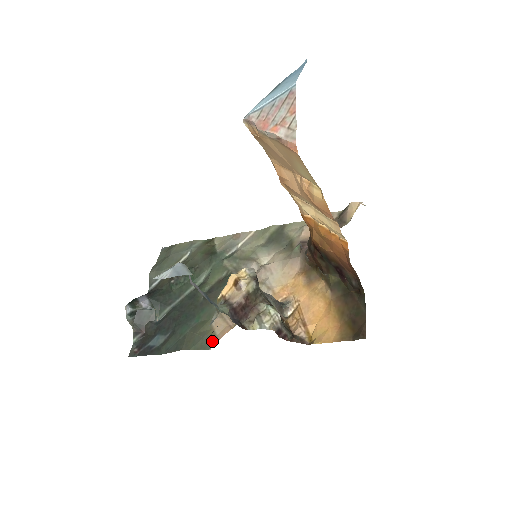
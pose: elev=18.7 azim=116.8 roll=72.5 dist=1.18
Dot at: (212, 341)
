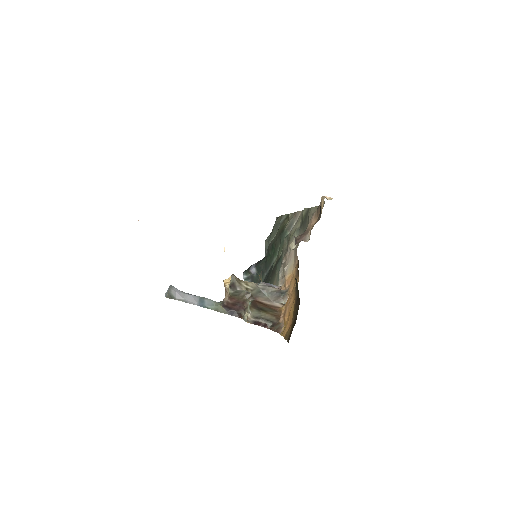
Dot at: occluded
